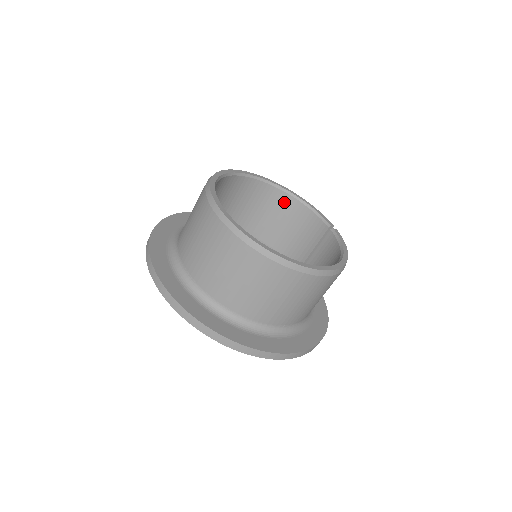
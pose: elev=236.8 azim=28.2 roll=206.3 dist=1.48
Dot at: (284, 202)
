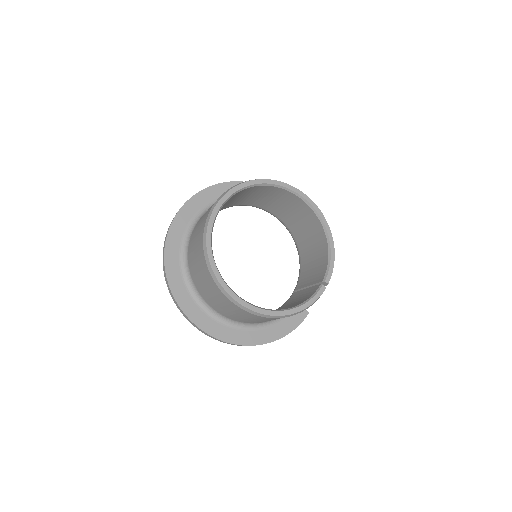
Dot at: (320, 234)
